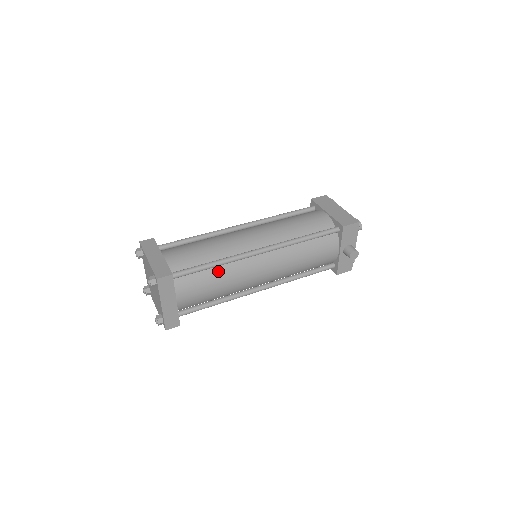
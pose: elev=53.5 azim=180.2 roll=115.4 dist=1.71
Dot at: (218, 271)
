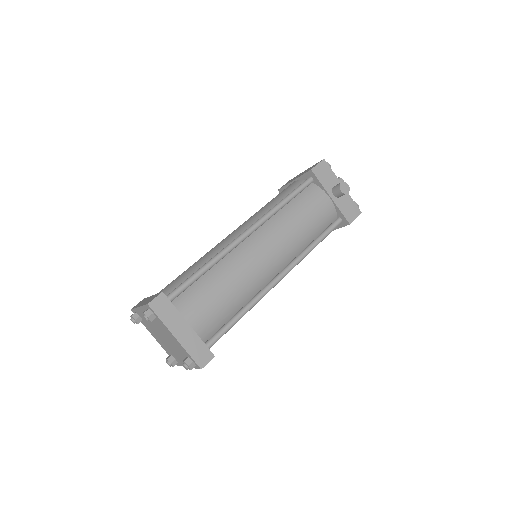
Dot at: (215, 273)
